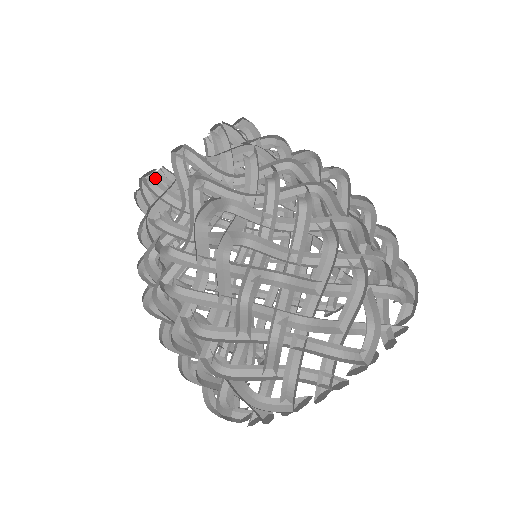
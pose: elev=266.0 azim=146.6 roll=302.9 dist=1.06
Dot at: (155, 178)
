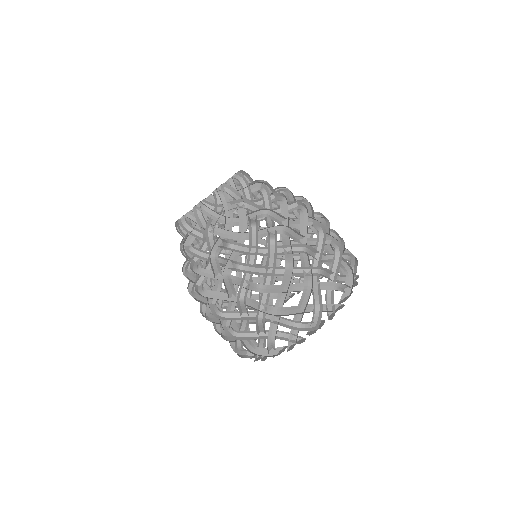
Dot at: occluded
